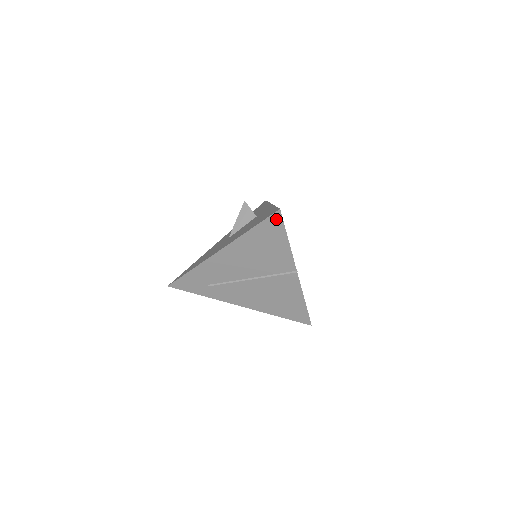
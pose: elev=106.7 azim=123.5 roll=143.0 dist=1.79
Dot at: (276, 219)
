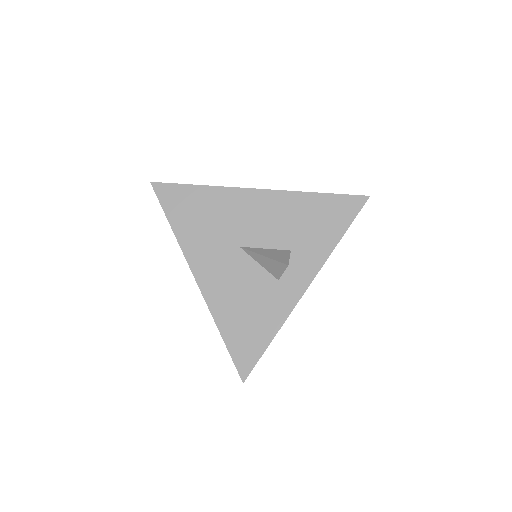
Dot at: occluded
